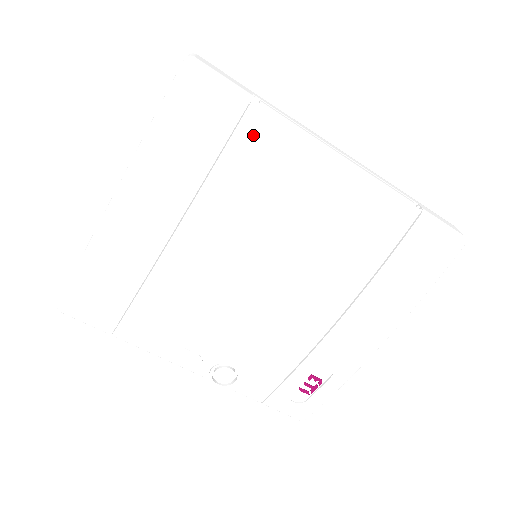
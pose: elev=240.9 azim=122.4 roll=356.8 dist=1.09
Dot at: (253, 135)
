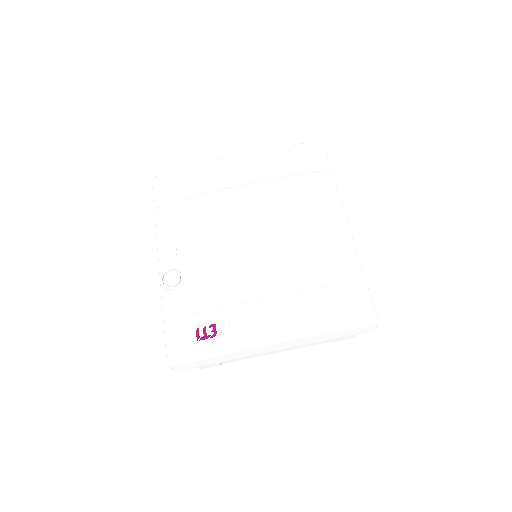
Dot at: (318, 180)
